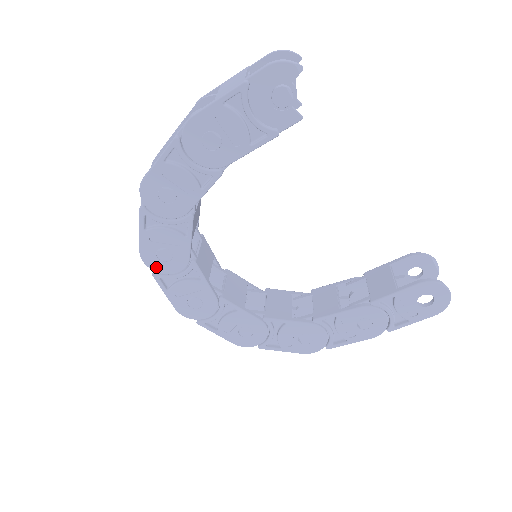
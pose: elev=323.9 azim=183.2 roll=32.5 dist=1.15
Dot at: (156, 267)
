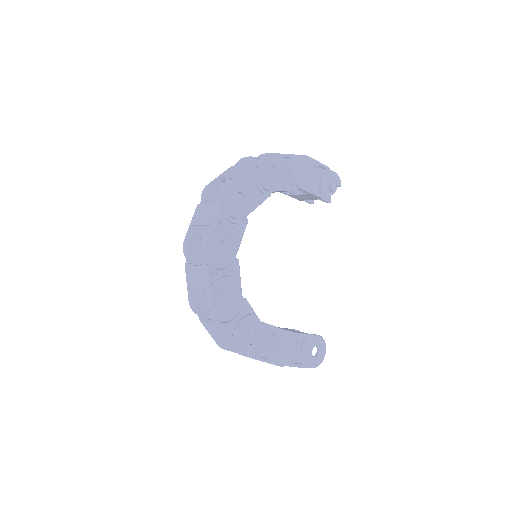
Dot at: (228, 201)
